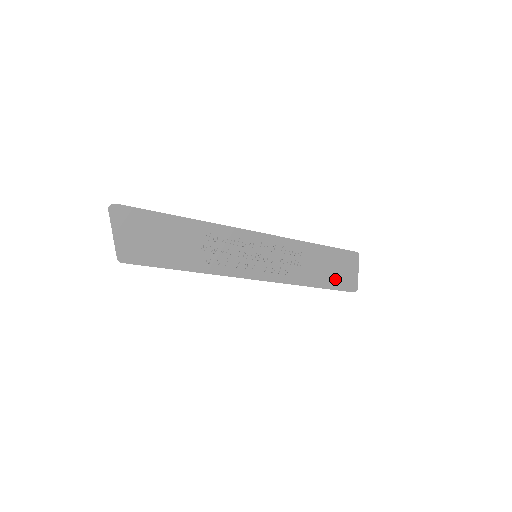
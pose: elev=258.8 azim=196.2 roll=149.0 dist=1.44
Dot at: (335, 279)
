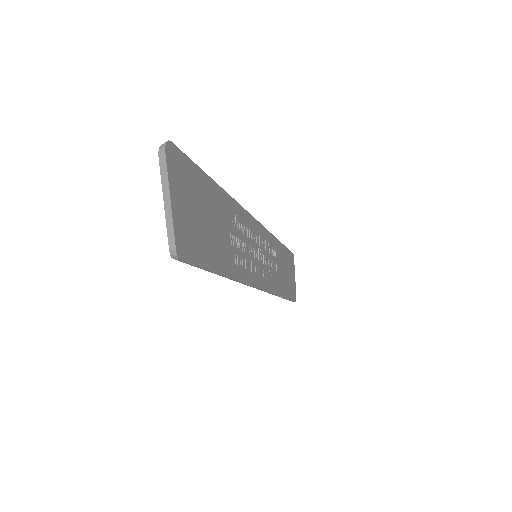
Dot at: (288, 287)
